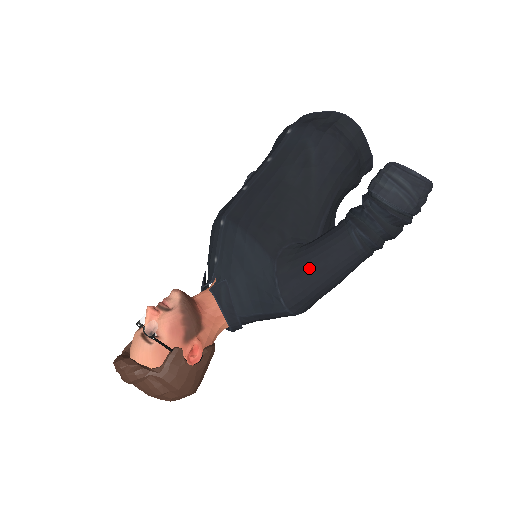
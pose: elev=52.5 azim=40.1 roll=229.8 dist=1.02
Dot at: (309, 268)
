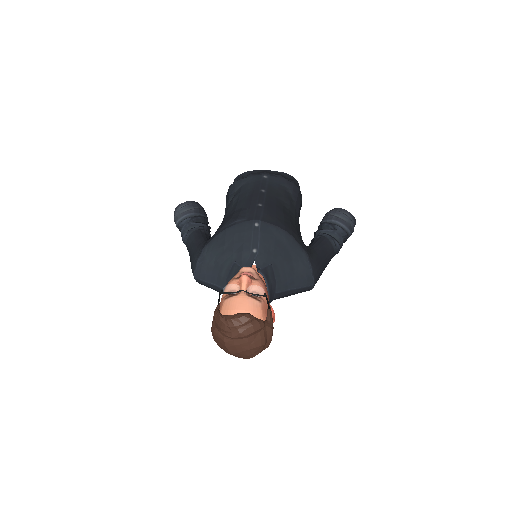
Dot at: (321, 259)
